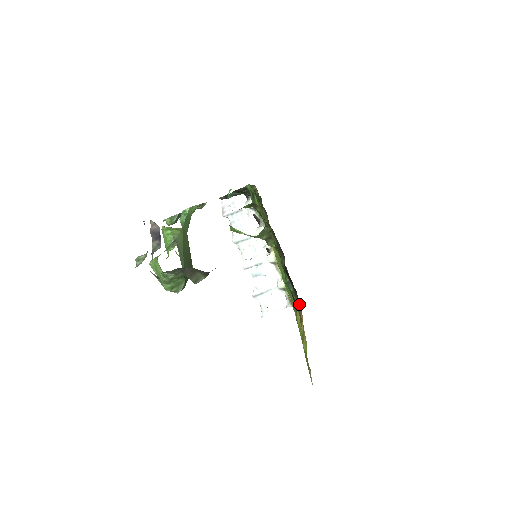
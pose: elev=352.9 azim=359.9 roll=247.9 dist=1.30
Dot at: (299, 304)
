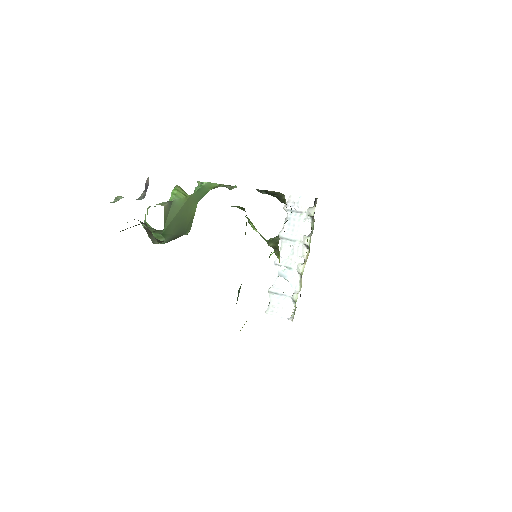
Dot at: occluded
